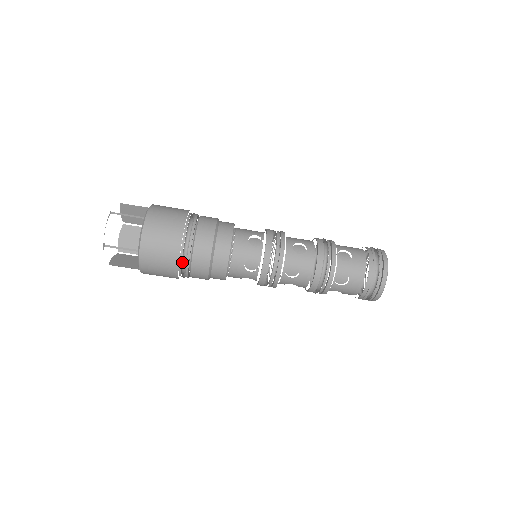
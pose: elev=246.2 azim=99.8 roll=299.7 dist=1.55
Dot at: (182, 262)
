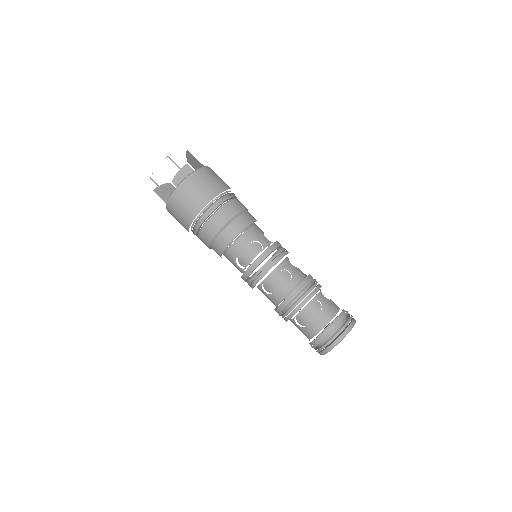
Dot at: (195, 225)
